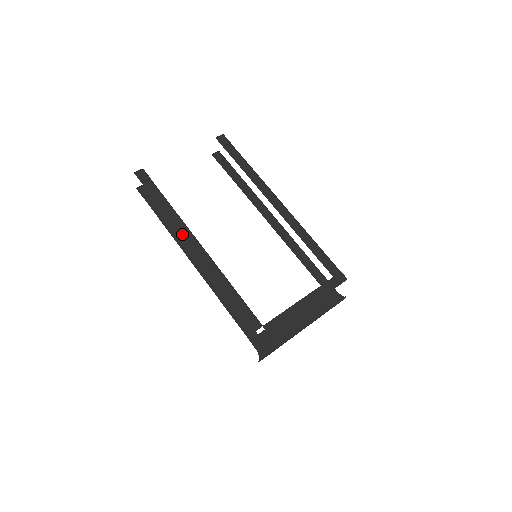
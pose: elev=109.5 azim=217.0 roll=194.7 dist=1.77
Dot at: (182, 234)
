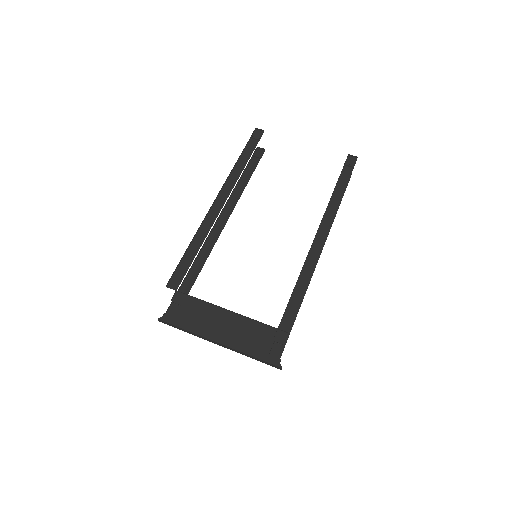
Dot at: (224, 187)
